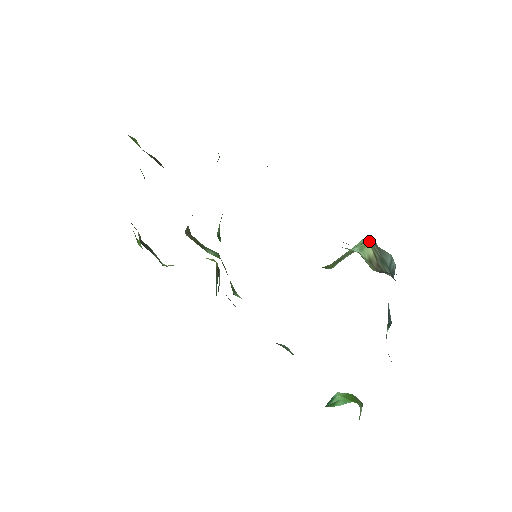
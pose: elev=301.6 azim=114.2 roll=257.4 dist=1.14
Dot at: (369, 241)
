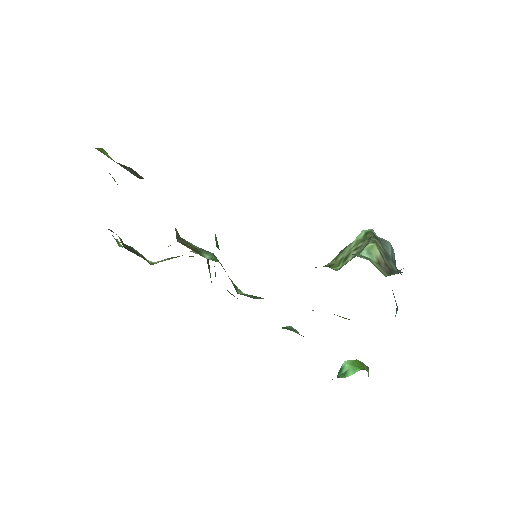
Dot at: (371, 237)
